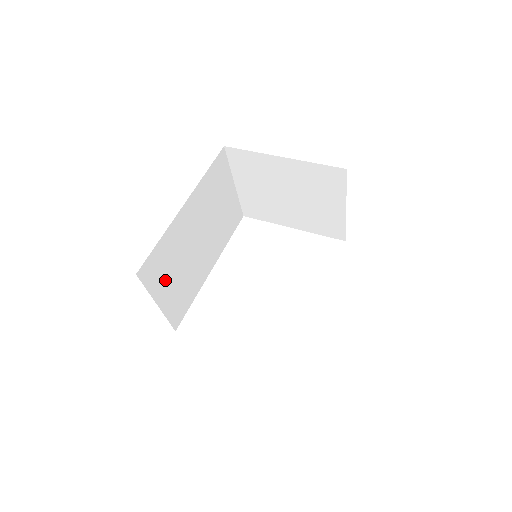
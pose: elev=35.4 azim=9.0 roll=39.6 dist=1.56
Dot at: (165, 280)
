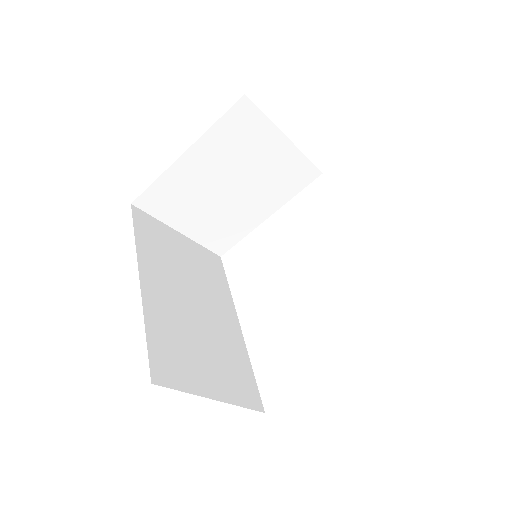
Dot at: (196, 368)
